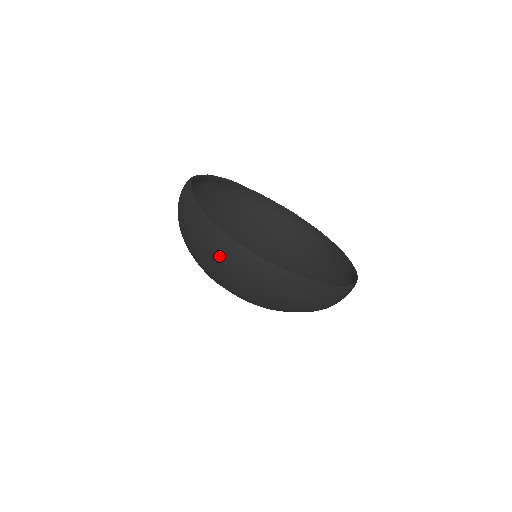
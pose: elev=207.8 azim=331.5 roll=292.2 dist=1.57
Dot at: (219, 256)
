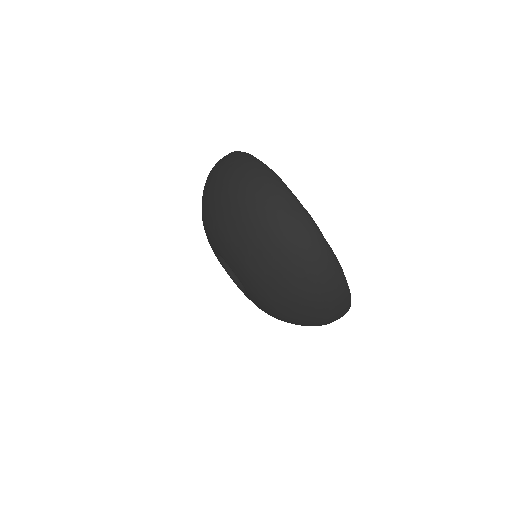
Dot at: (318, 272)
